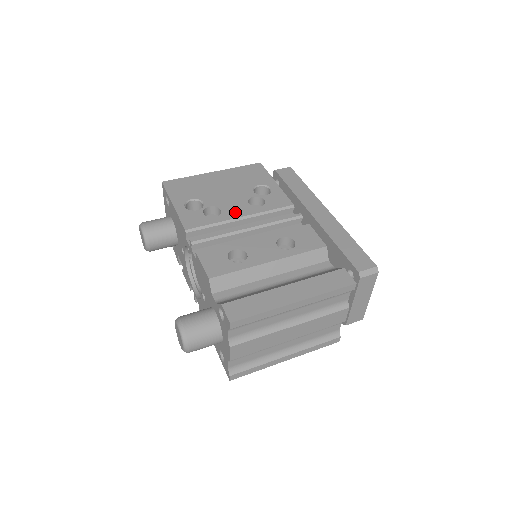
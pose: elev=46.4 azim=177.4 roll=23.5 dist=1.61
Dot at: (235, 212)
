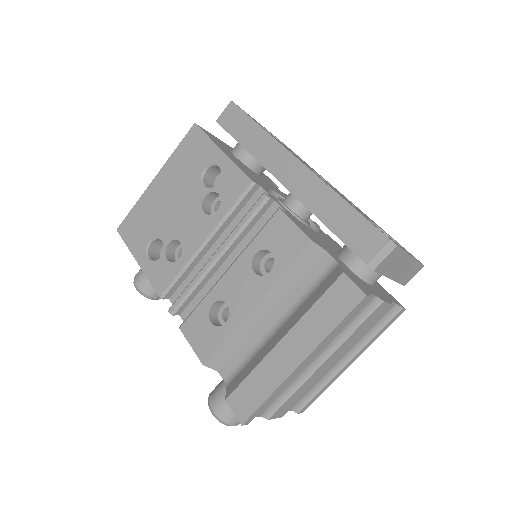
Dot at: (195, 237)
